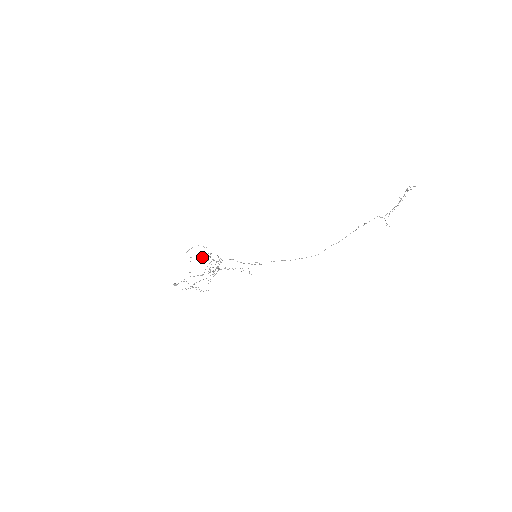
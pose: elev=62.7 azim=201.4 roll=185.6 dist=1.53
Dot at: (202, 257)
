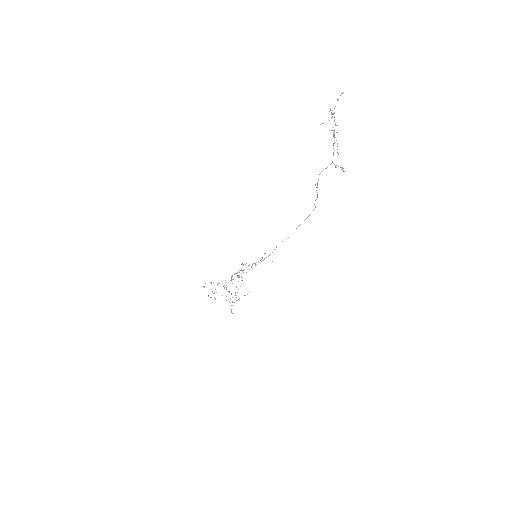
Dot at: occluded
